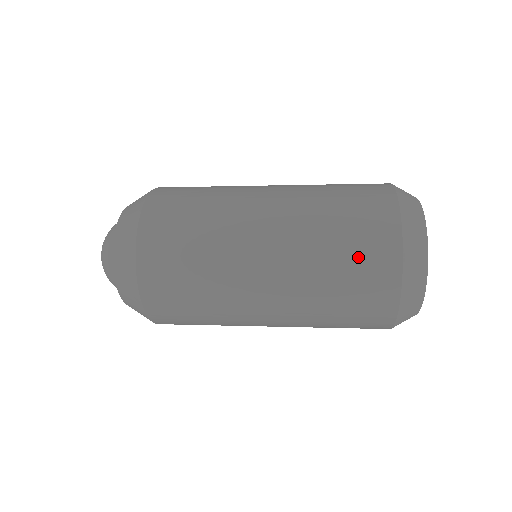
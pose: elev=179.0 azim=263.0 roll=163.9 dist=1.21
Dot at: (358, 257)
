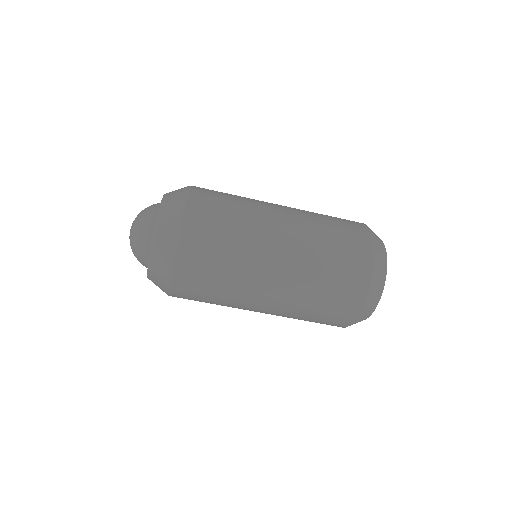
Dot at: (345, 257)
